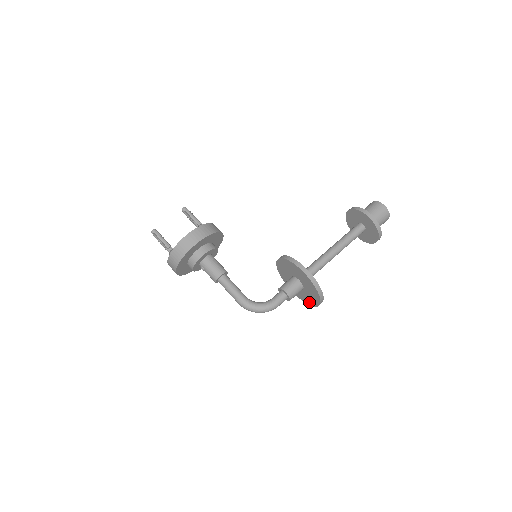
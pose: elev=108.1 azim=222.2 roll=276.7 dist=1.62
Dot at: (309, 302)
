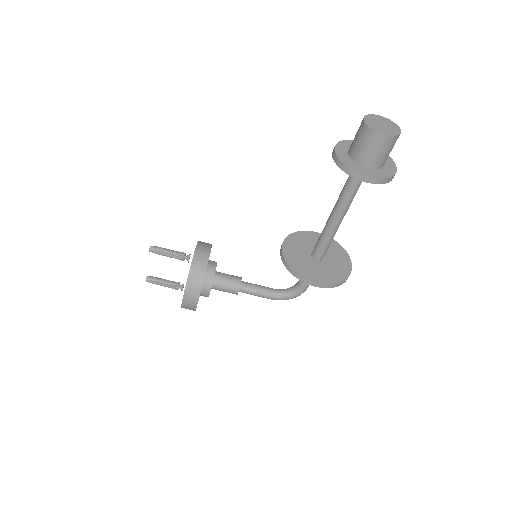
Dot at: occluded
